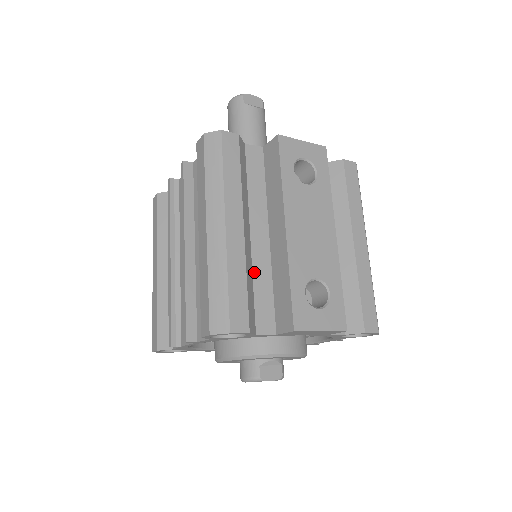
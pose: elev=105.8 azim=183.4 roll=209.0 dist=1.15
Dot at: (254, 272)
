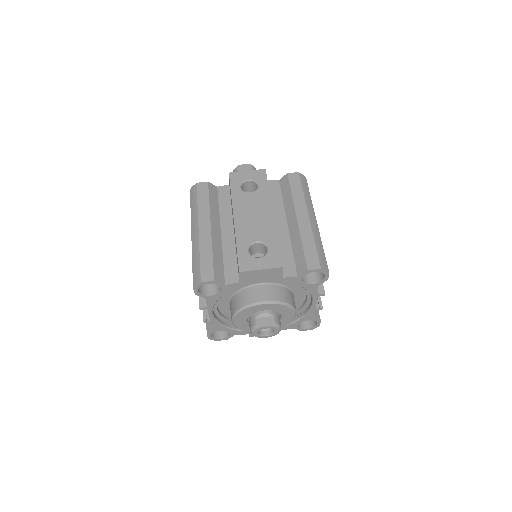
Dot at: (224, 251)
